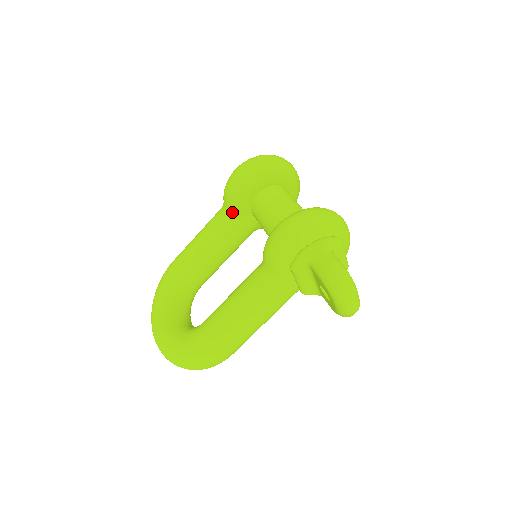
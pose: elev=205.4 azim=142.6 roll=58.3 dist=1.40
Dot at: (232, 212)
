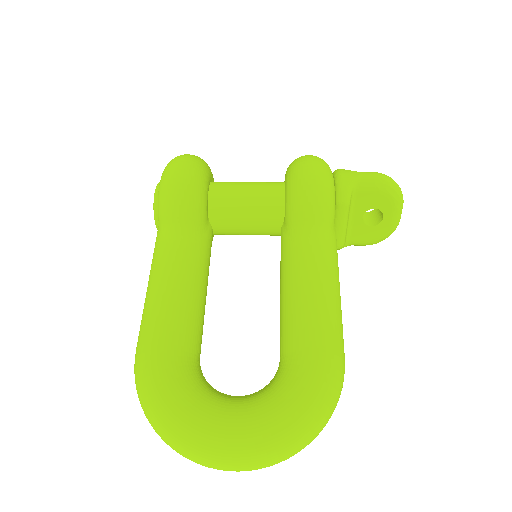
Dot at: (194, 224)
